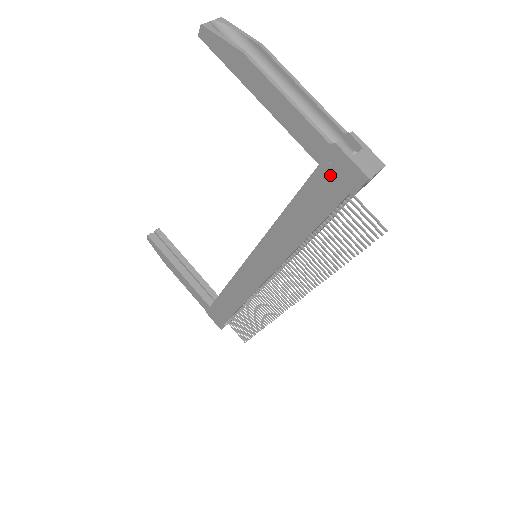
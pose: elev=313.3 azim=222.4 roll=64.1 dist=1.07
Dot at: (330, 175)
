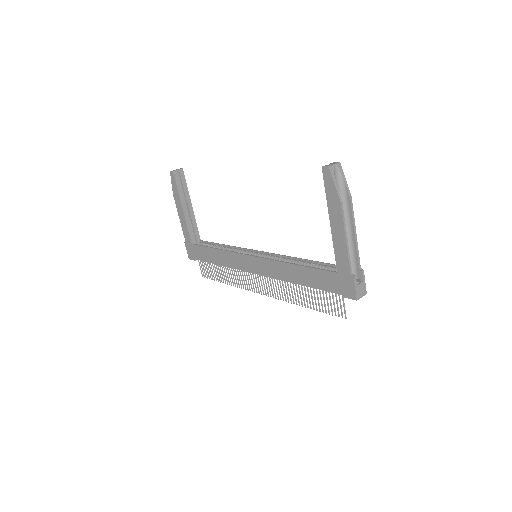
Dot at: (339, 281)
